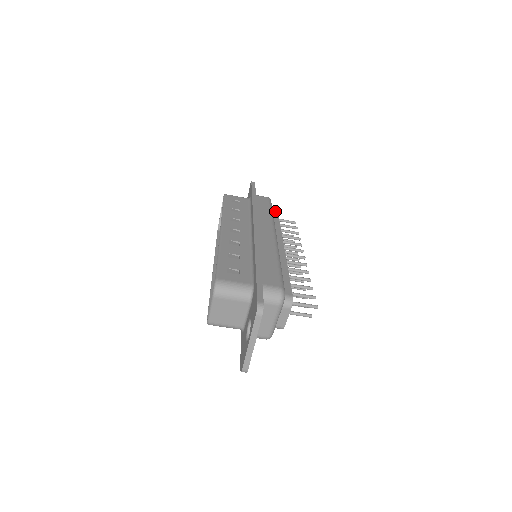
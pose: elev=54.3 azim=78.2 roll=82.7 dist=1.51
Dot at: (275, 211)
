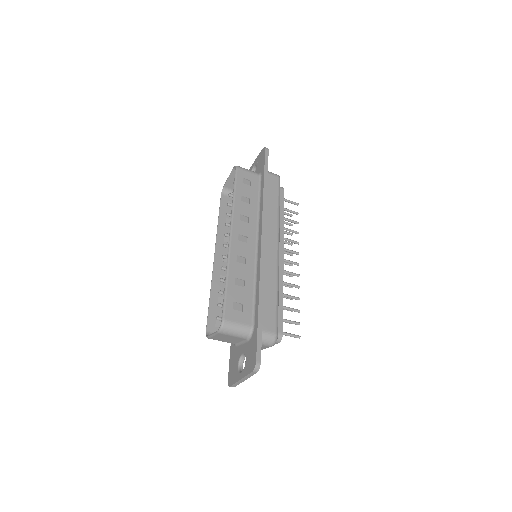
Dot at: (282, 194)
